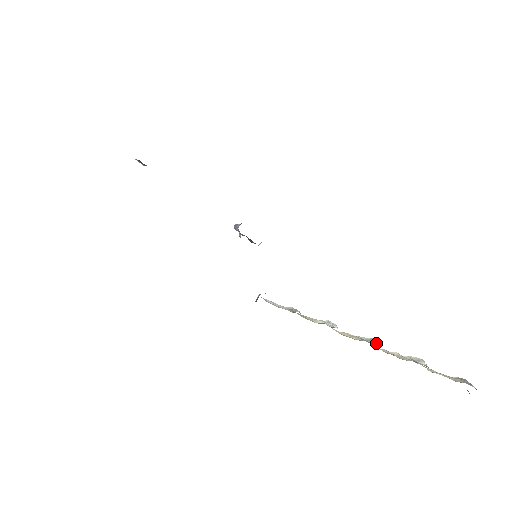
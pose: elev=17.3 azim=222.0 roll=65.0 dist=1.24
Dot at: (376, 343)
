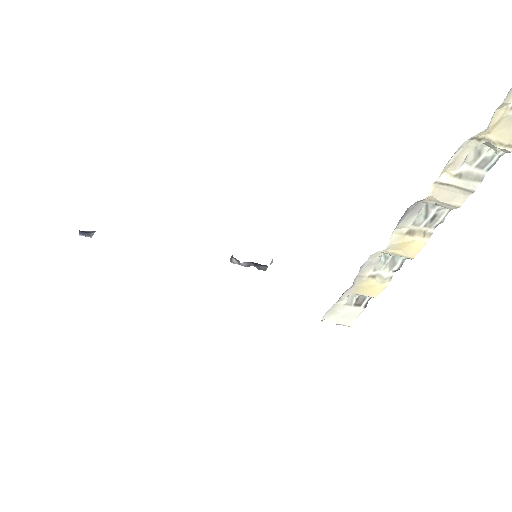
Dot at: (433, 205)
